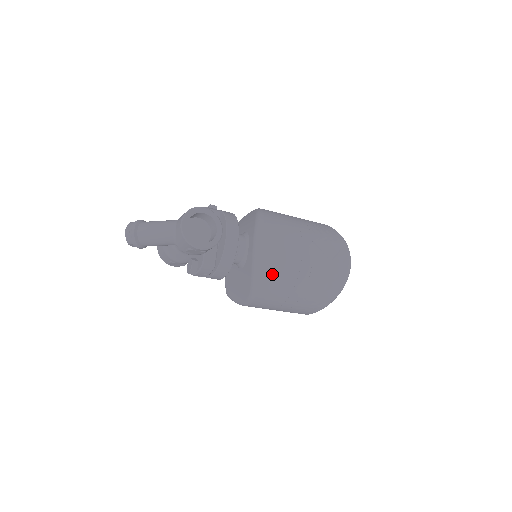
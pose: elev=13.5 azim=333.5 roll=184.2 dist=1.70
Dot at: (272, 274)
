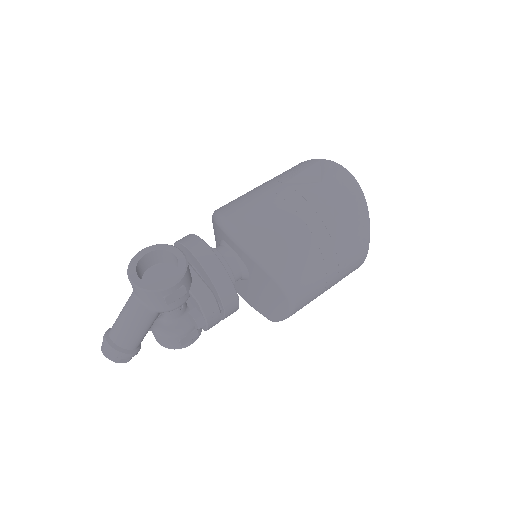
Dot at: (277, 245)
